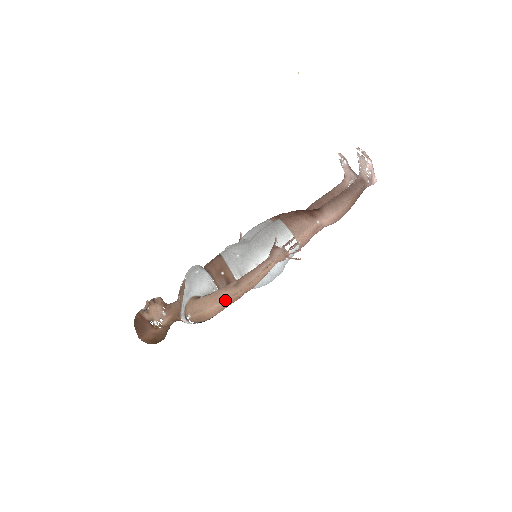
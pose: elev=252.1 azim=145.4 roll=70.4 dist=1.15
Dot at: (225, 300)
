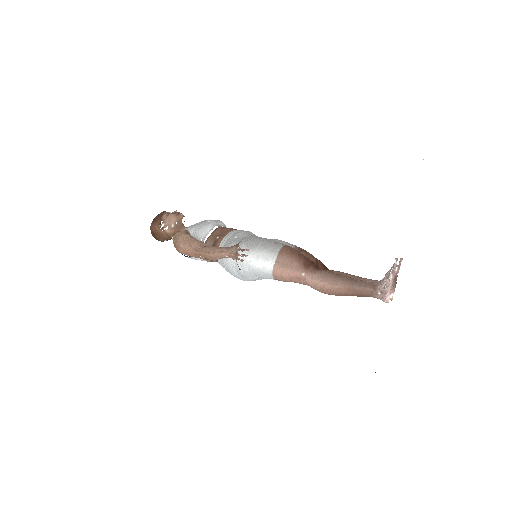
Dot at: (192, 249)
